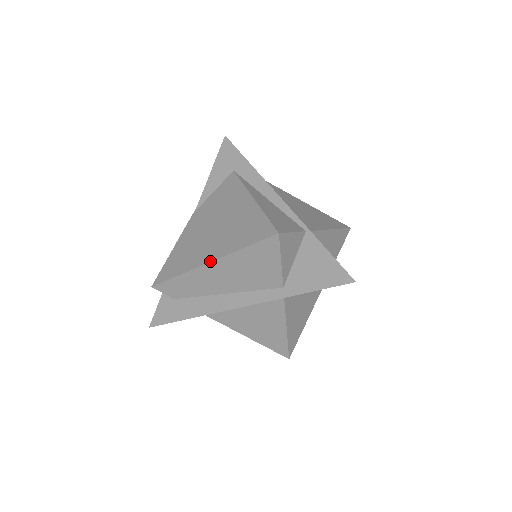
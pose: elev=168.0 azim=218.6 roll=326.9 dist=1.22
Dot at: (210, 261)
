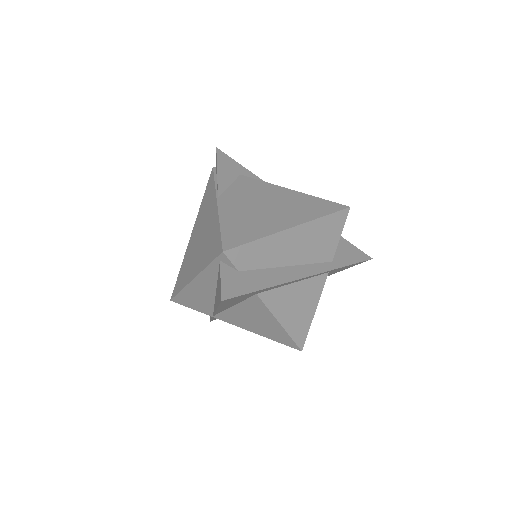
Dot at: (295, 225)
